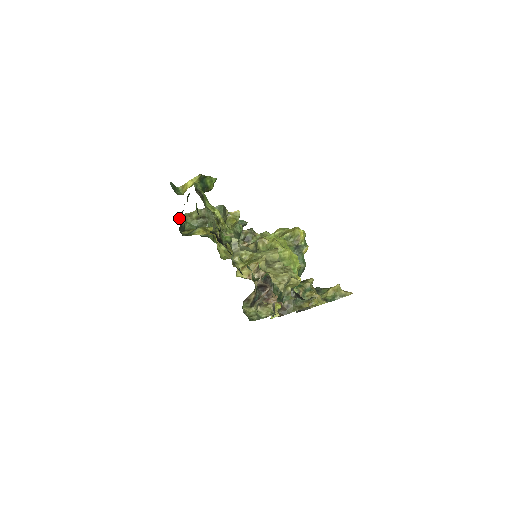
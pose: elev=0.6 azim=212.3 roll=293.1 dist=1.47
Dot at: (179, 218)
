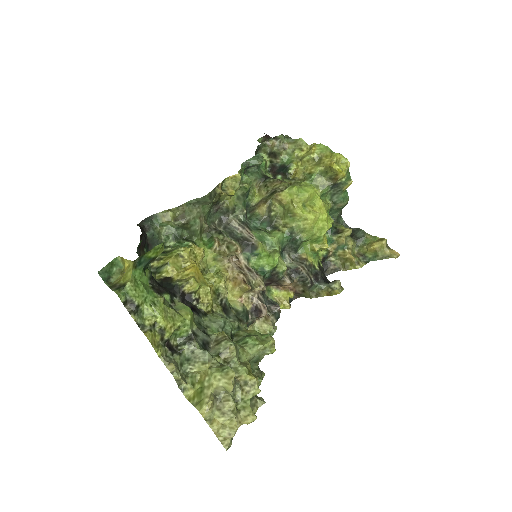
Dot at: occluded
